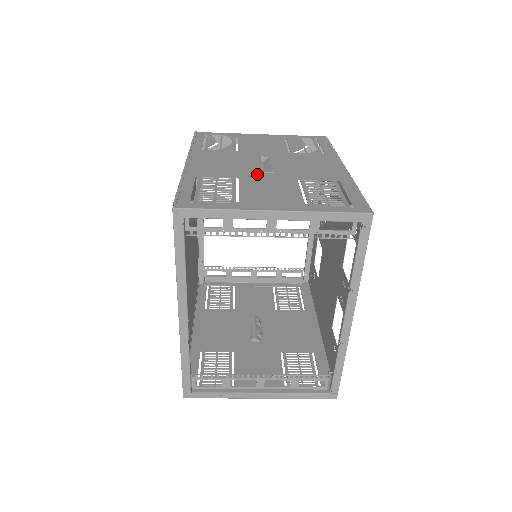
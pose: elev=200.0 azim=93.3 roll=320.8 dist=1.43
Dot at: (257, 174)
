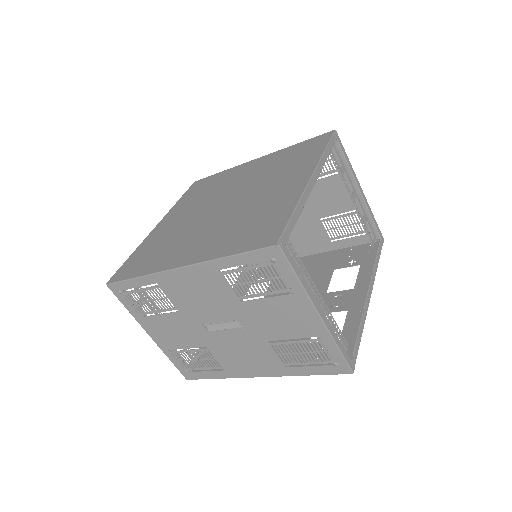
Dot at: occluded
